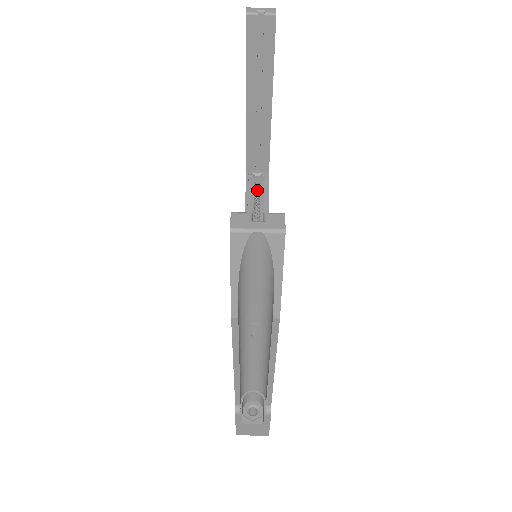
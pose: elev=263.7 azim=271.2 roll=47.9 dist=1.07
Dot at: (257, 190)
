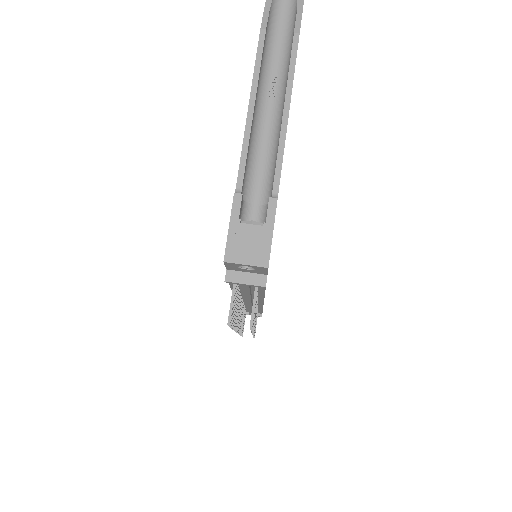
Dot at: occluded
